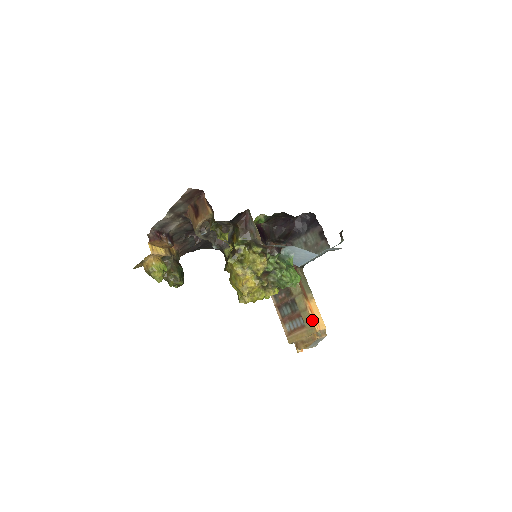
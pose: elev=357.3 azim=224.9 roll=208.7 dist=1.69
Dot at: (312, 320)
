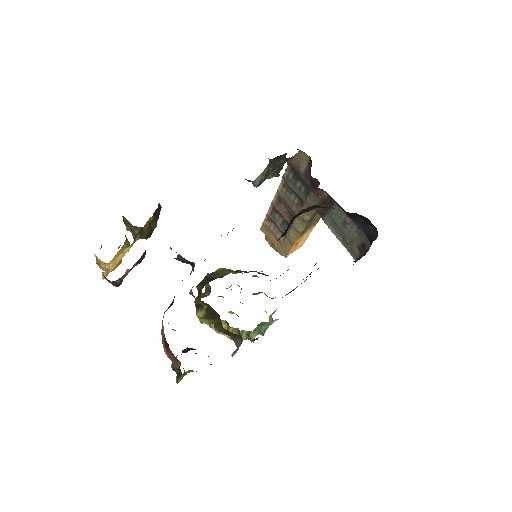
Dot at: (289, 251)
